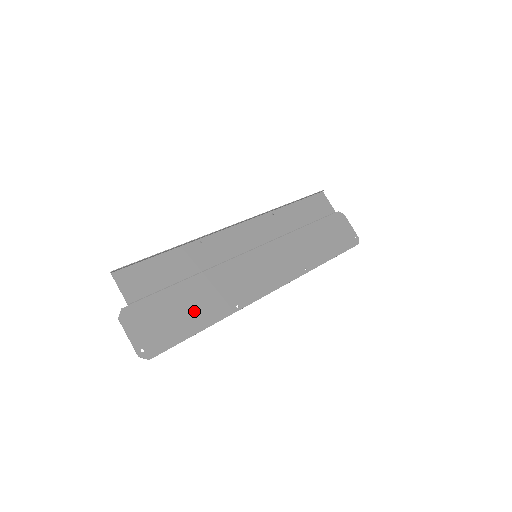
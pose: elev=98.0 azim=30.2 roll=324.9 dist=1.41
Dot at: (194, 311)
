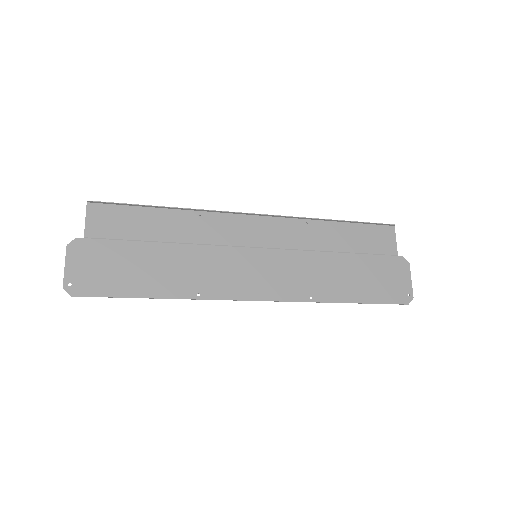
Dot at: (147, 276)
